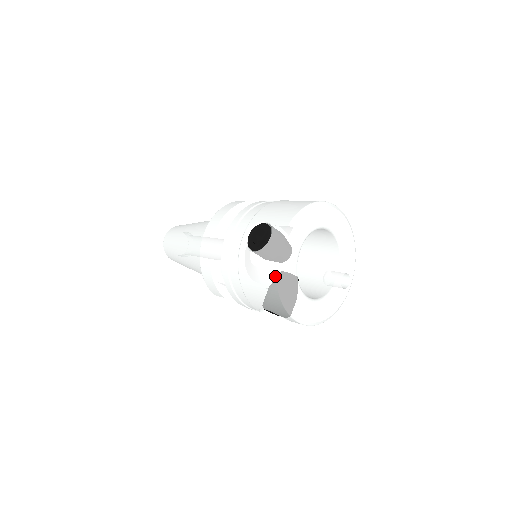
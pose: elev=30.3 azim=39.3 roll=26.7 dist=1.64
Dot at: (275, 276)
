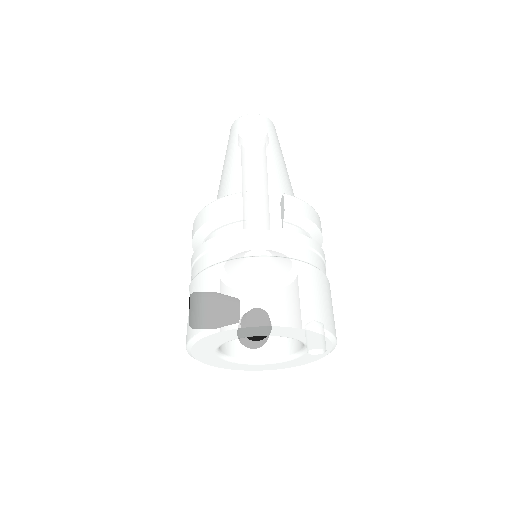
Dot at: occluded
